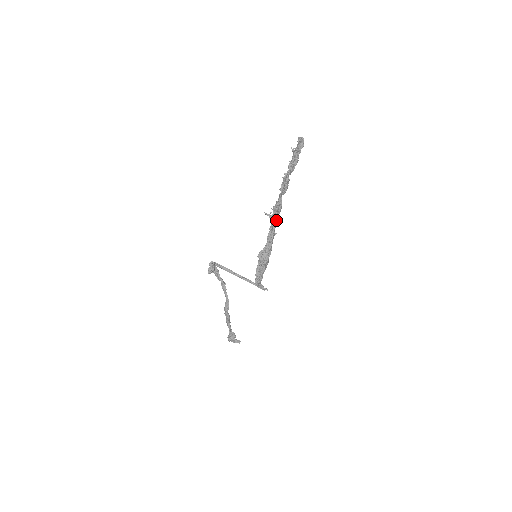
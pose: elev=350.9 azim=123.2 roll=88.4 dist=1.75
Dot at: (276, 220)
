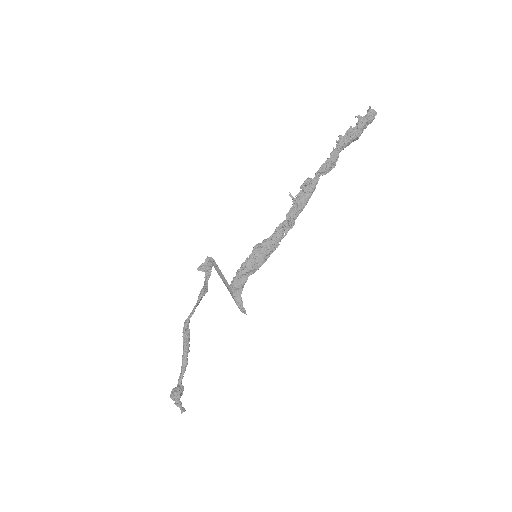
Dot at: (299, 207)
